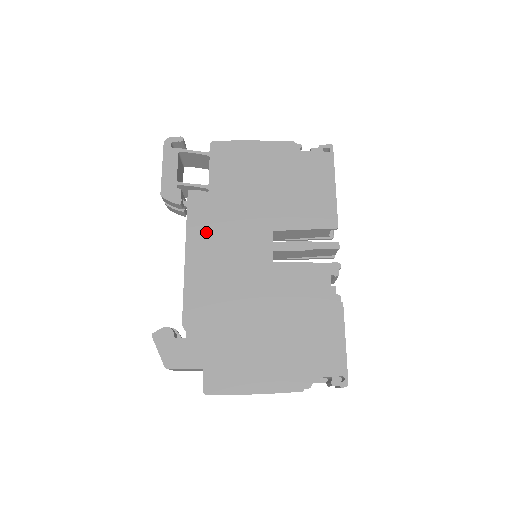
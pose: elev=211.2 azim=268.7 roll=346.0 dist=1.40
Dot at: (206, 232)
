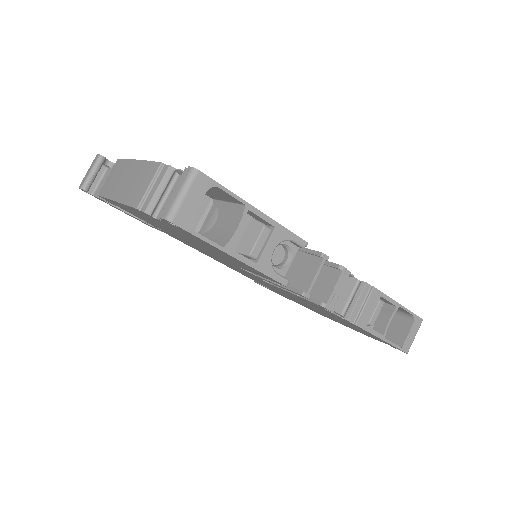
Dot at: occluded
